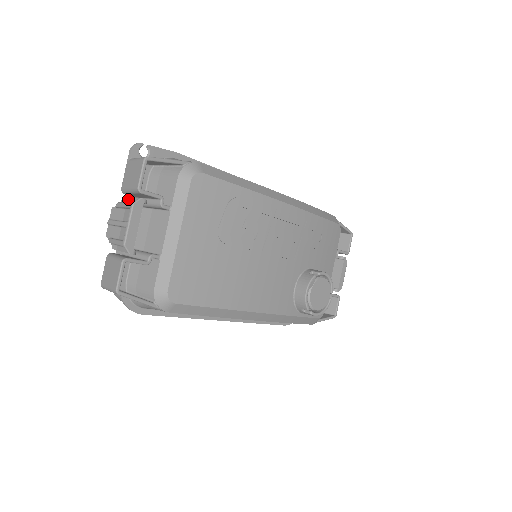
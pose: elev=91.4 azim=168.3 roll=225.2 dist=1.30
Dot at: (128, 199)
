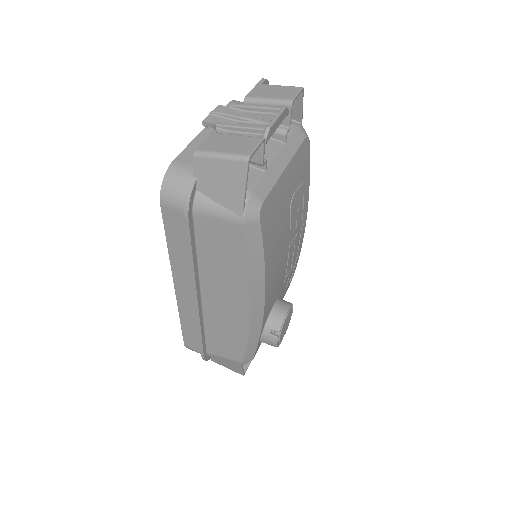
Dot at: occluded
